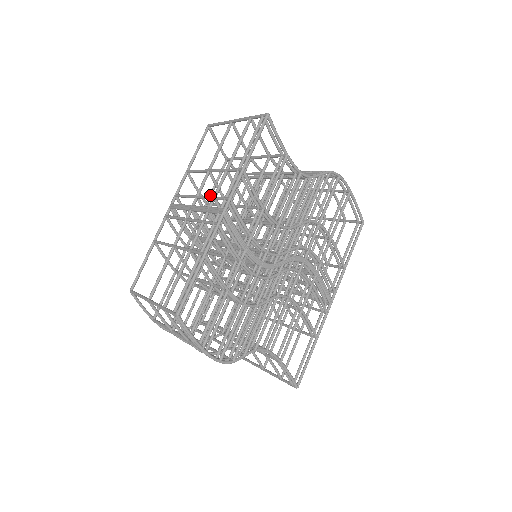
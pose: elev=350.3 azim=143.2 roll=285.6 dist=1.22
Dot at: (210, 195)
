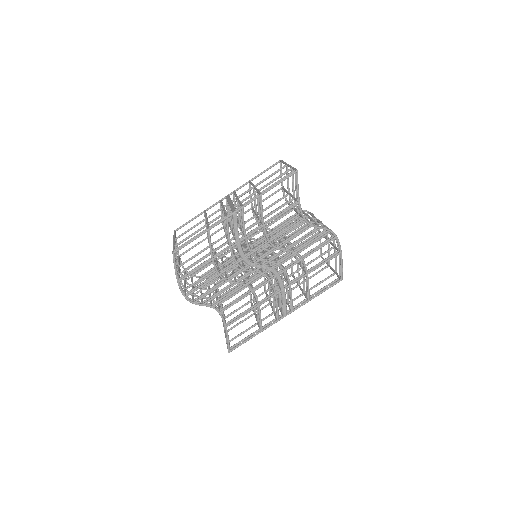
Dot at: occluded
